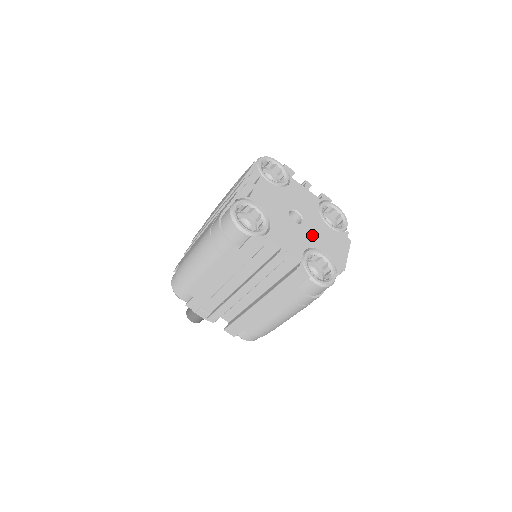
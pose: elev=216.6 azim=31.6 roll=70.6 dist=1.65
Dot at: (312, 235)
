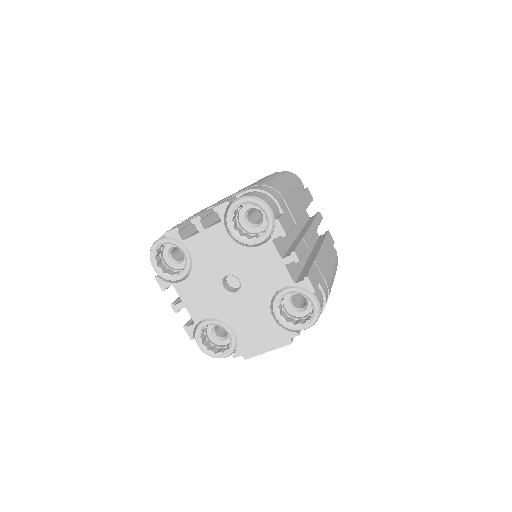
Dot at: (235, 311)
